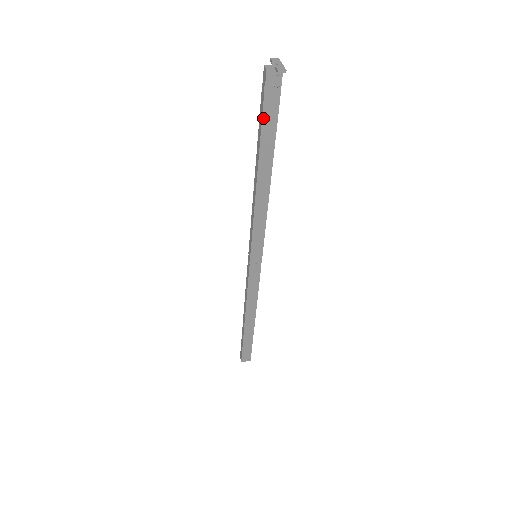
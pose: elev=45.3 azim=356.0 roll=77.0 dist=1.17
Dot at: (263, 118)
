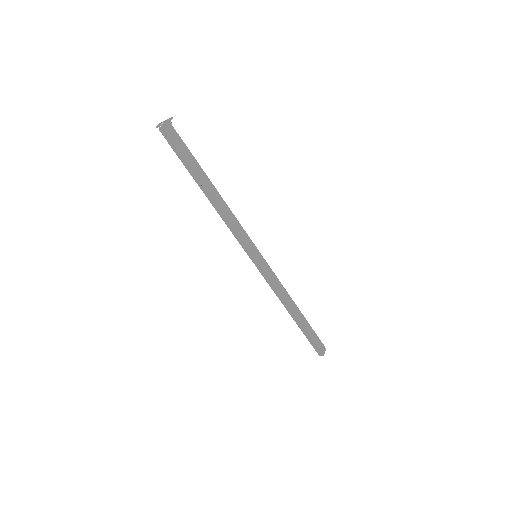
Dot at: (184, 156)
